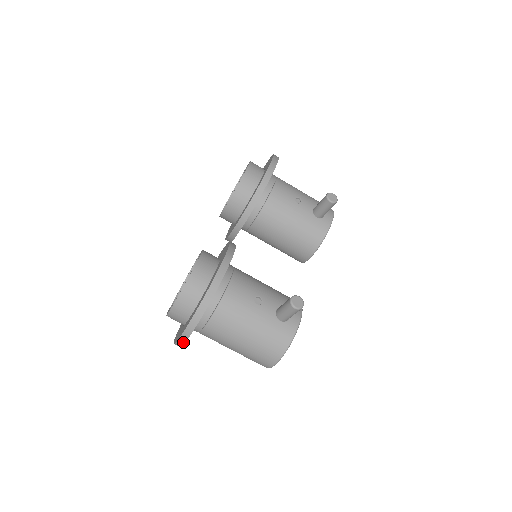
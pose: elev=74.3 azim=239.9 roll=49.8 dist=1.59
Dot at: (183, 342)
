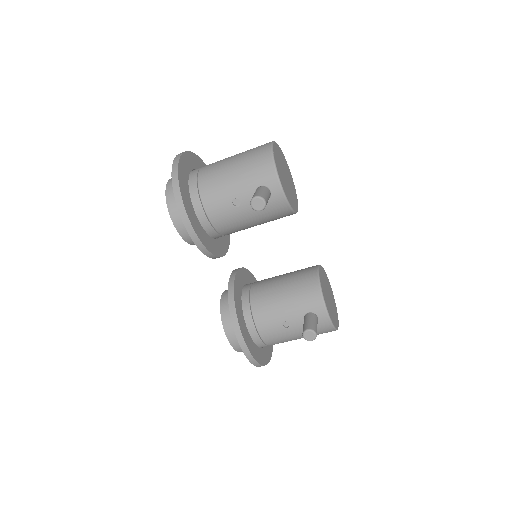
Dot at: (270, 356)
